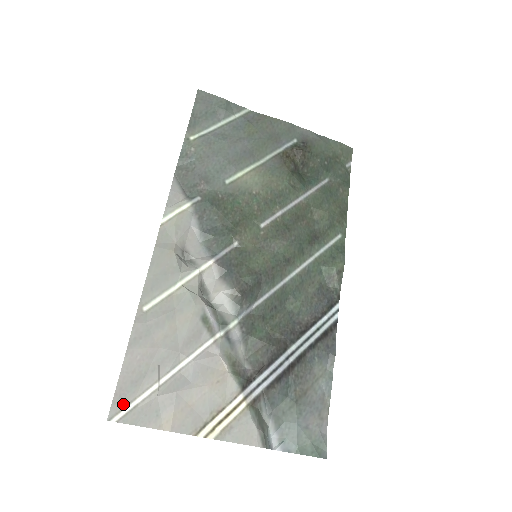
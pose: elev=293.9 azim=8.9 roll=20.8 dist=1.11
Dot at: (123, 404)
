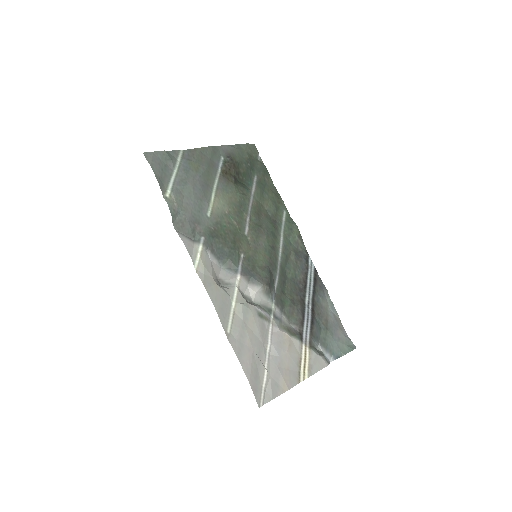
Dot at: (259, 394)
